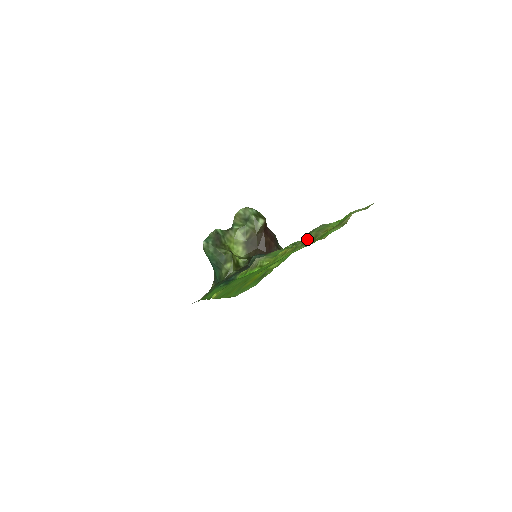
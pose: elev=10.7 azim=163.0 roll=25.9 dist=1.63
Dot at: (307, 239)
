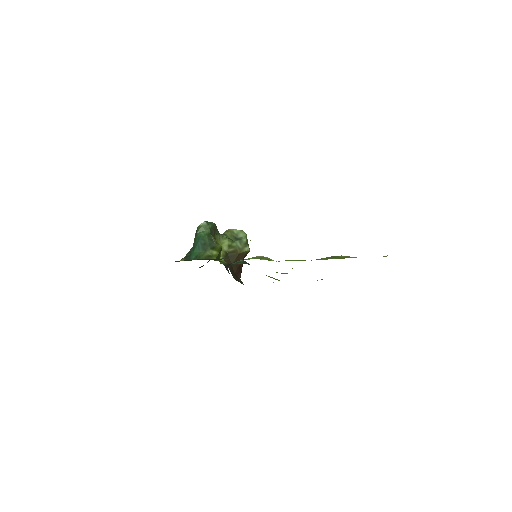
Dot at: (335, 257)
